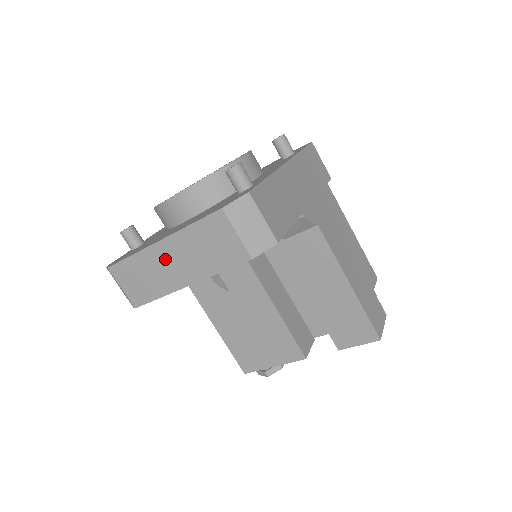
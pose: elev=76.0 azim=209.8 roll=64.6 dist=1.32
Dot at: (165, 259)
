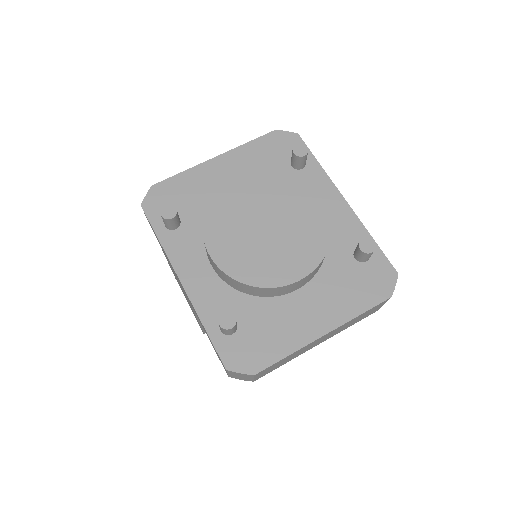
Dot at: (318, 341)
